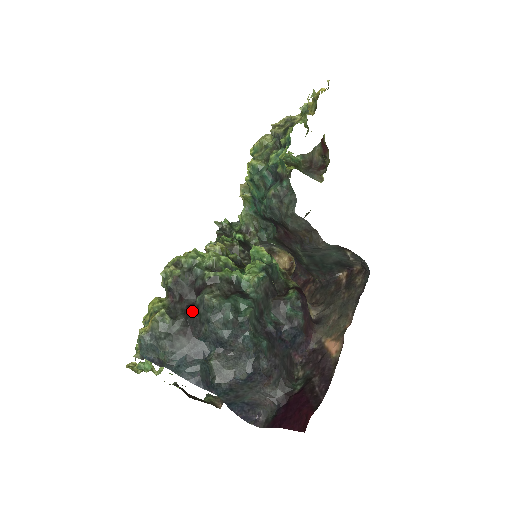
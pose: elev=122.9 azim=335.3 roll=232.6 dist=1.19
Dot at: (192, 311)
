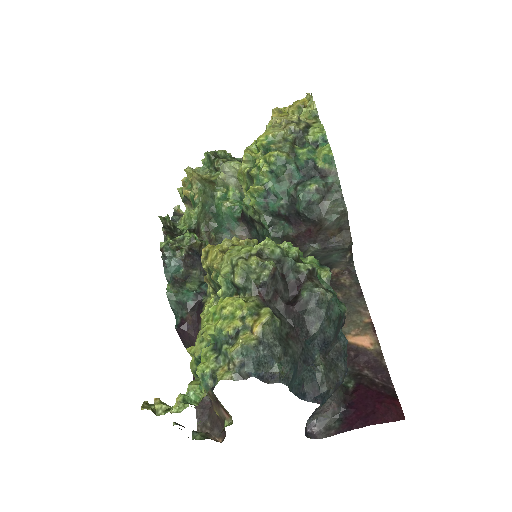
Dot at: (297, 309)
